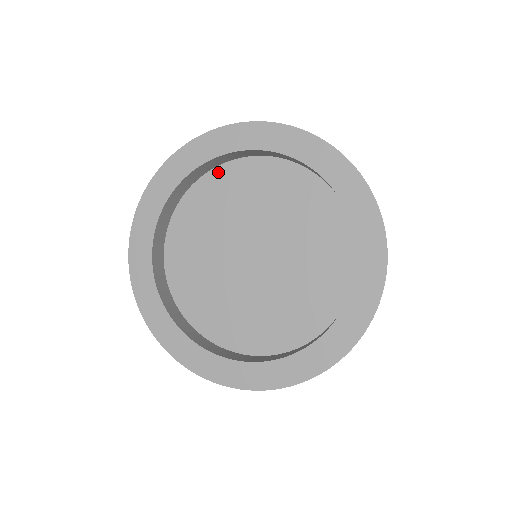
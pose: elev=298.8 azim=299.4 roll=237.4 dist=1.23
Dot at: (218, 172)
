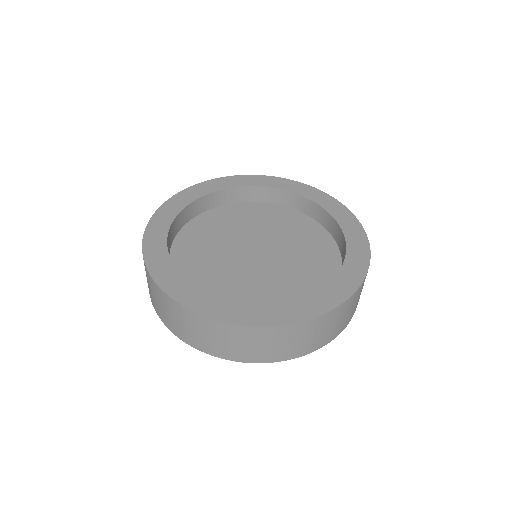
Dot at: (269, 206)
